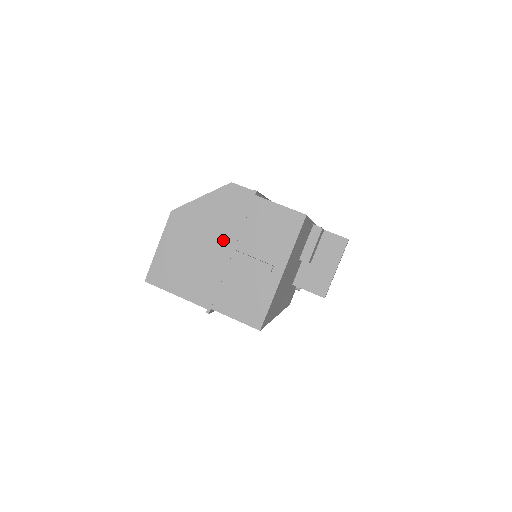
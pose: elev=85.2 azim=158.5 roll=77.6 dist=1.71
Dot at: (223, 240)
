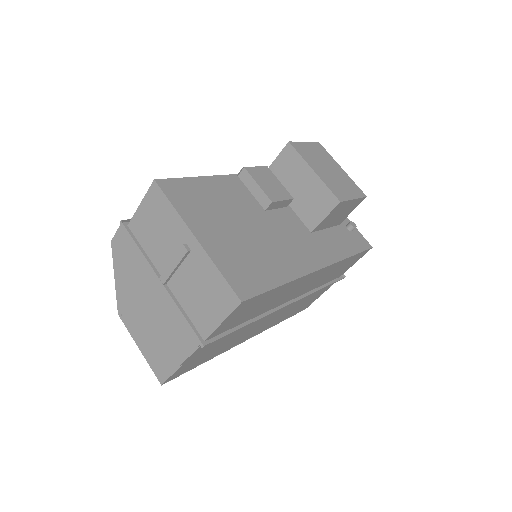
Dot at: (149, 282)
